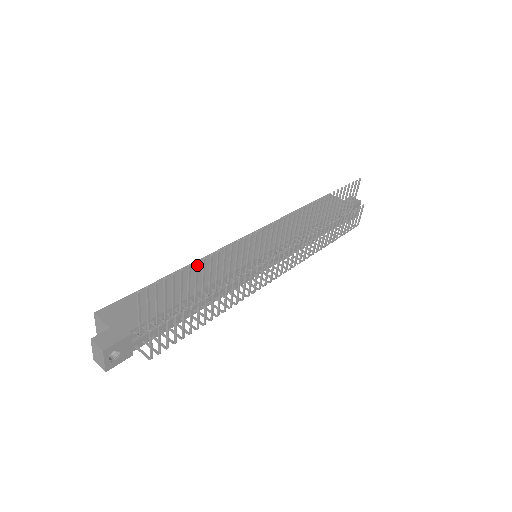
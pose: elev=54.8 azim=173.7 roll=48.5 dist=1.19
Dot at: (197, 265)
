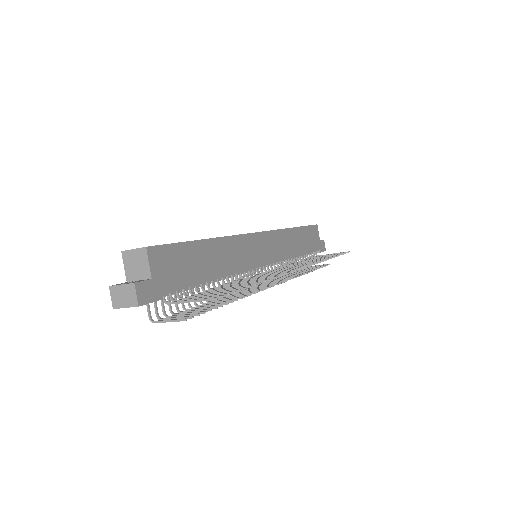
Dot at: occluded
